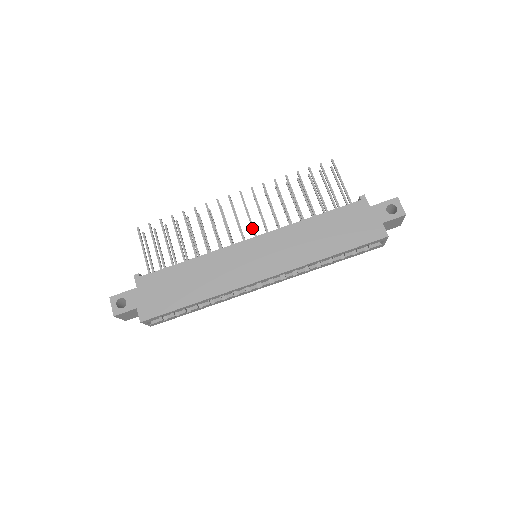
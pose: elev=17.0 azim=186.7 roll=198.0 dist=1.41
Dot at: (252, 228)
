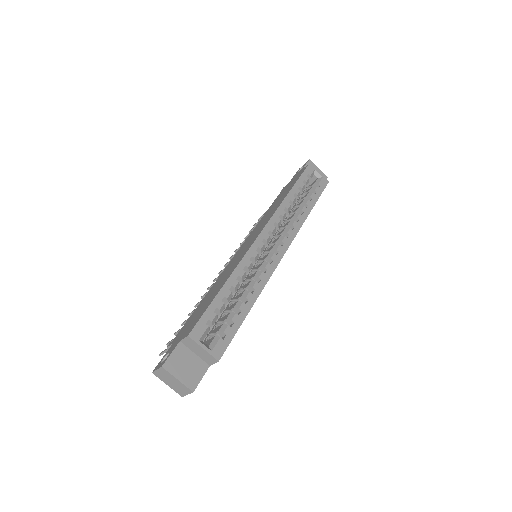
Dot at: occluded
